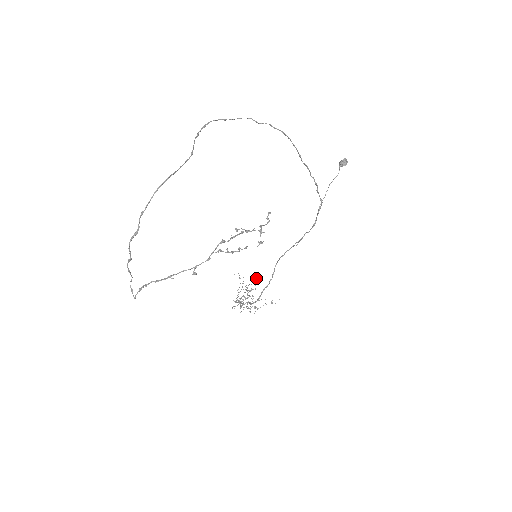
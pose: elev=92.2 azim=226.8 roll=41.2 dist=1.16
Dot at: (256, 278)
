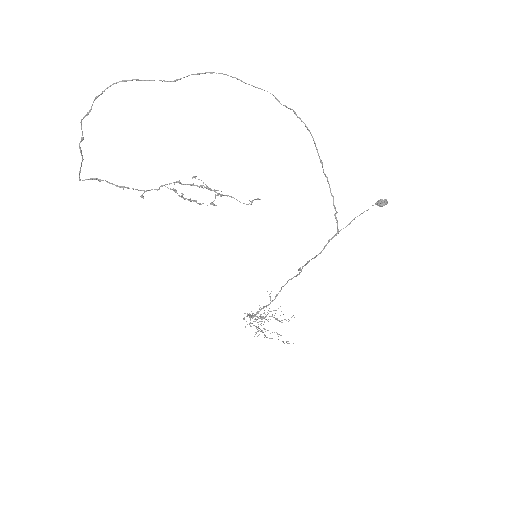
Dot at: occluded
